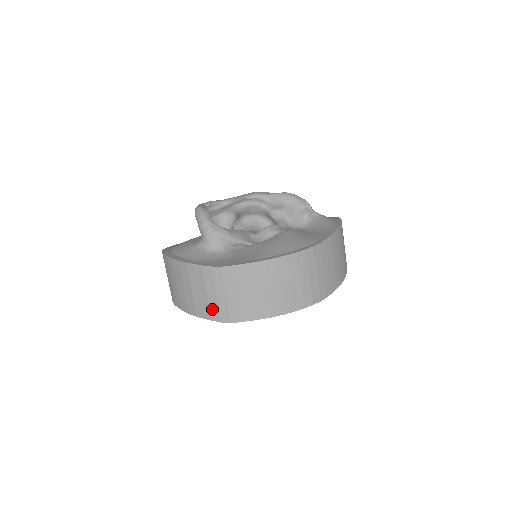
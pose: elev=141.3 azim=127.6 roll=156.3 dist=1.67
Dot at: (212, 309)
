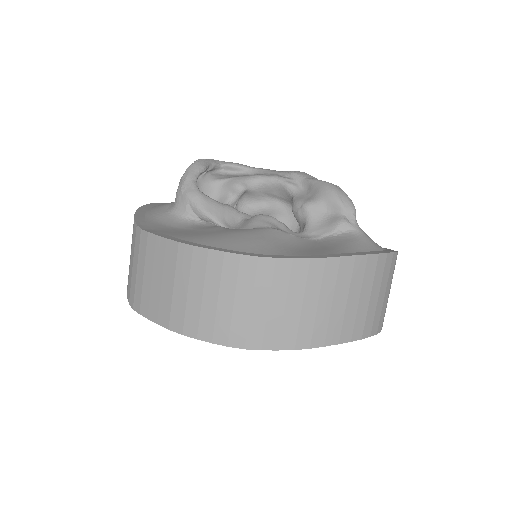
Dot at: (129, 281)
